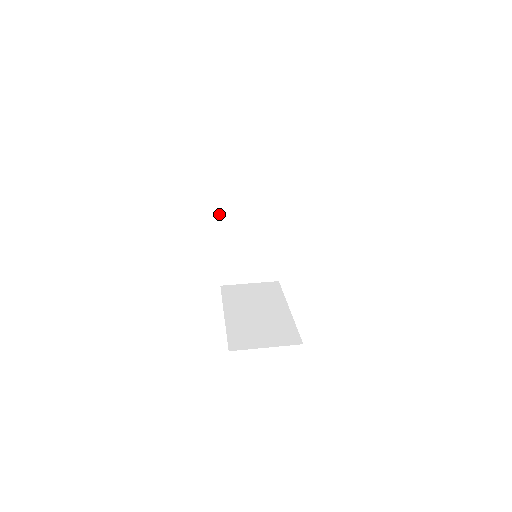
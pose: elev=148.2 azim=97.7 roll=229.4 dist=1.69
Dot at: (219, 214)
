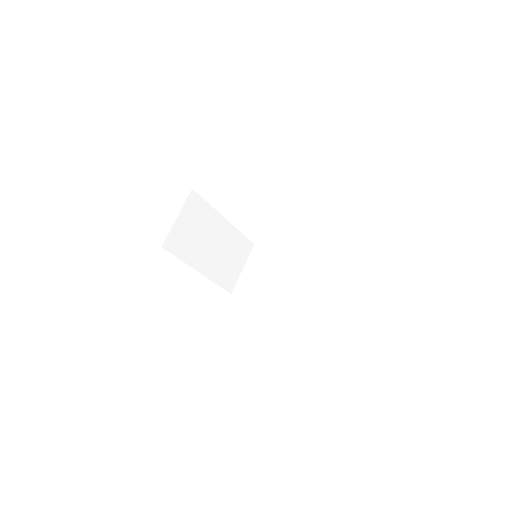
Dot at: (187, 261)
